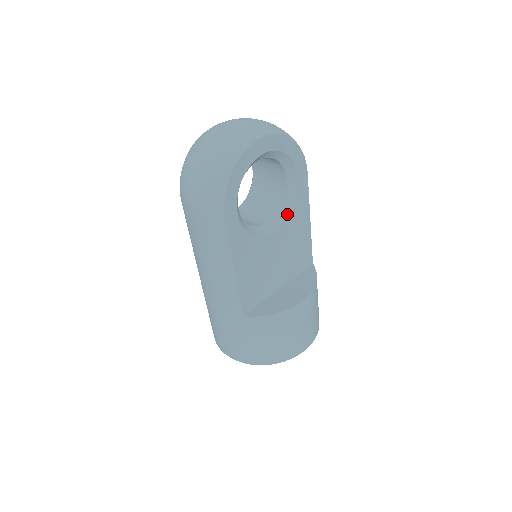
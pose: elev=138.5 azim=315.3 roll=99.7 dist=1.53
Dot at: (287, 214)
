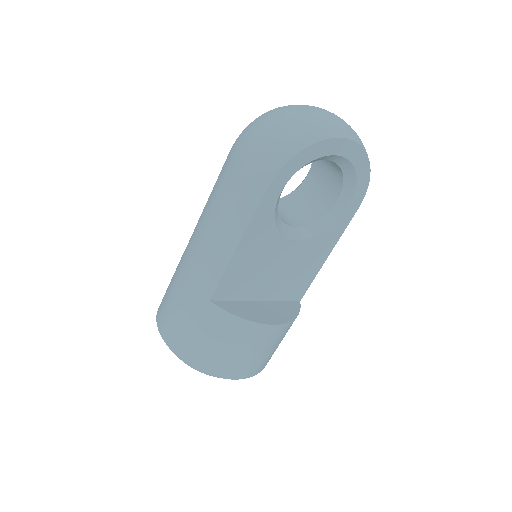
Dot at: (316, 233)
